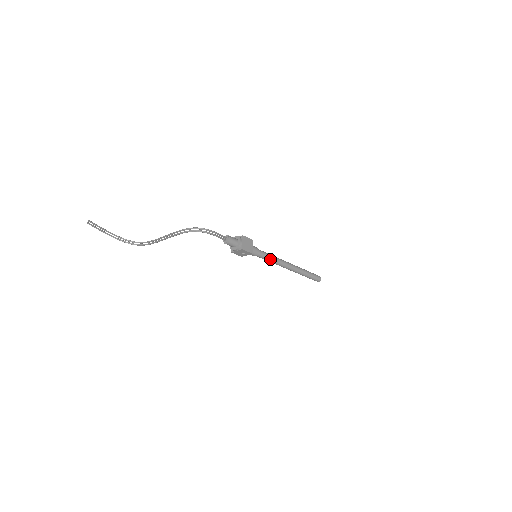
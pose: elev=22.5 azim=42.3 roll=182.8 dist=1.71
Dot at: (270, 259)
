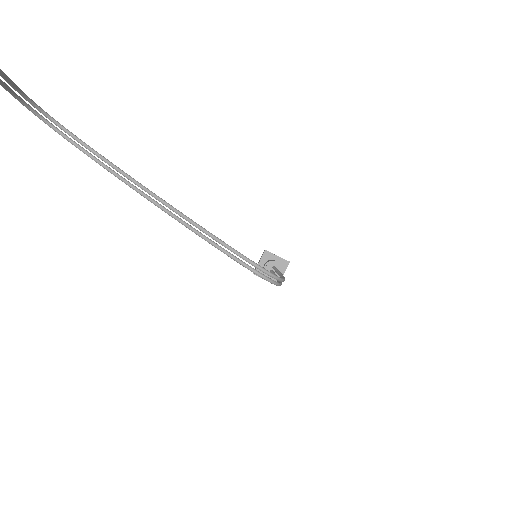
Dot at: occluded
